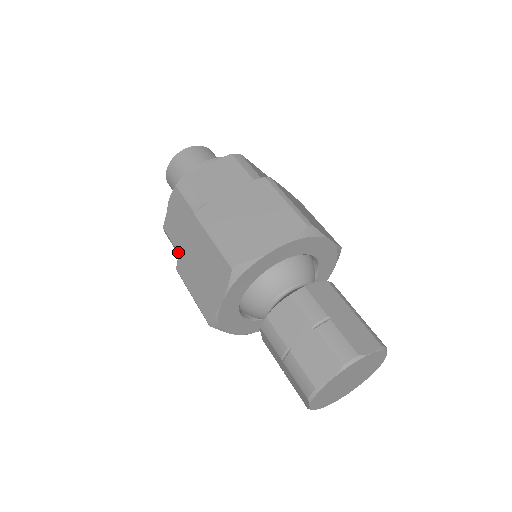
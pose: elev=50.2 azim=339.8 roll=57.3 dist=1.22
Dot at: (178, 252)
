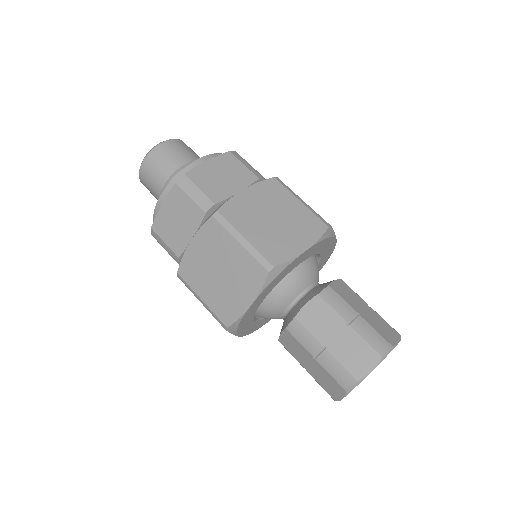
Dot at: (176, 254)
